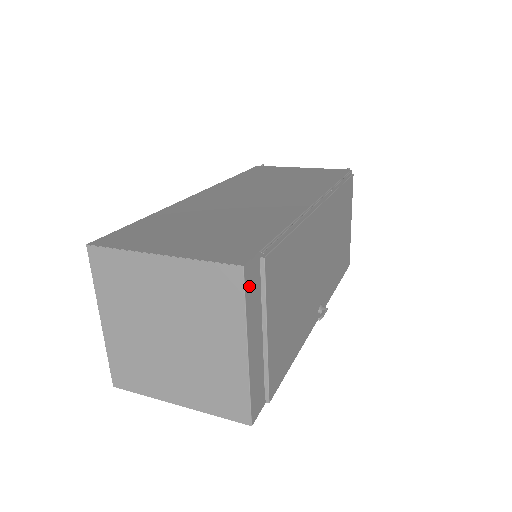
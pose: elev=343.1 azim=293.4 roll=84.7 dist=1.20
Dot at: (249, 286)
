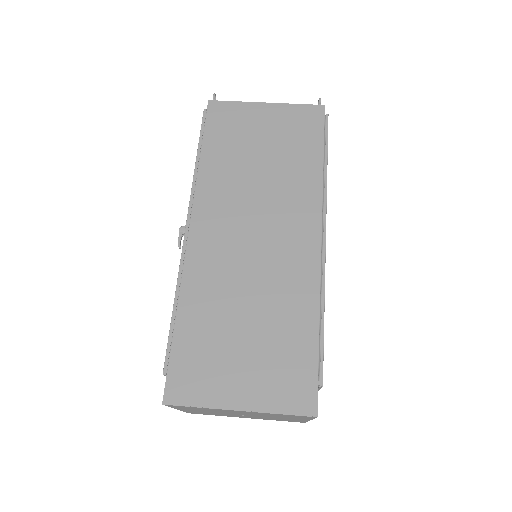
Dot at: occluded
